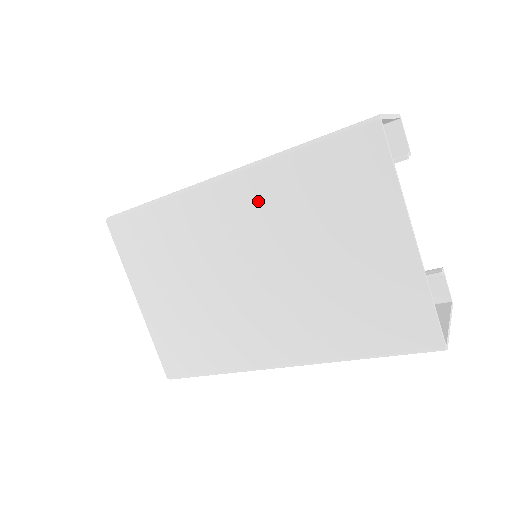
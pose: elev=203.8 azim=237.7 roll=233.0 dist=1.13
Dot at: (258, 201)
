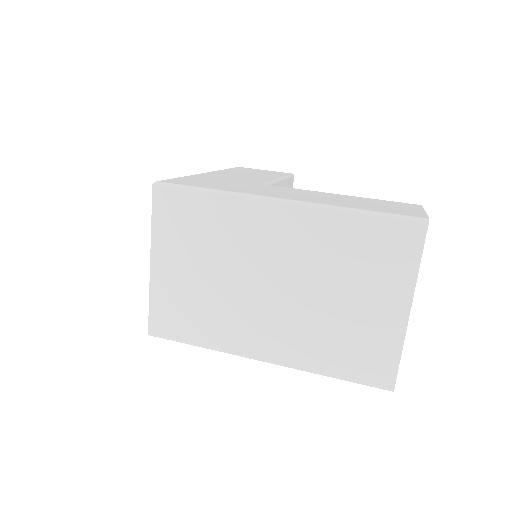
Dot at: (306, 234)
